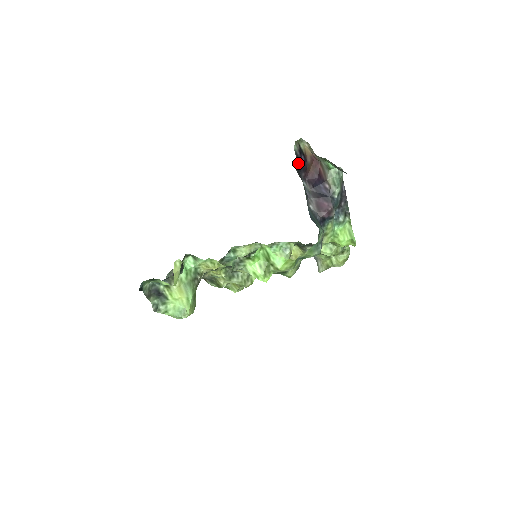
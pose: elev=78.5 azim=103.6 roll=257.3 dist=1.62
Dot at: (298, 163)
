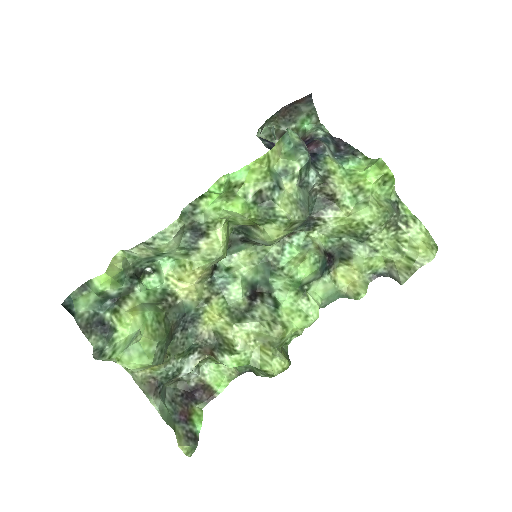
Dot at: (266, 143)
